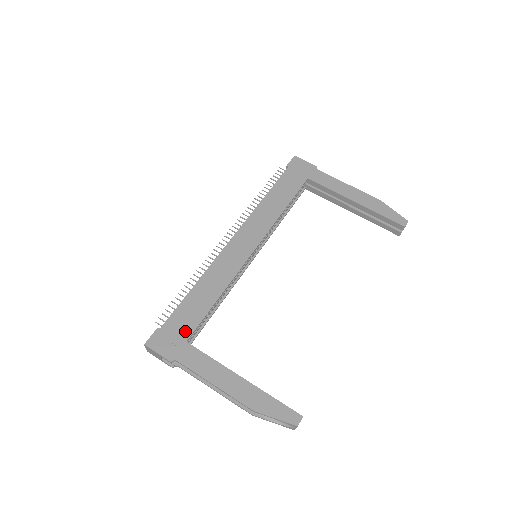
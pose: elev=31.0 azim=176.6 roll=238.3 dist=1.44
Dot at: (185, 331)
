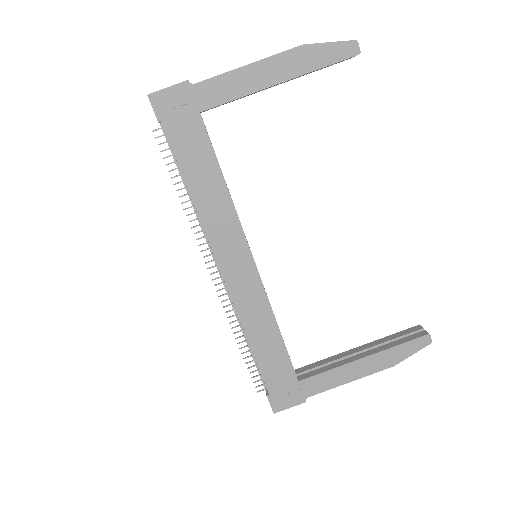
Dot at: (288, 377)
